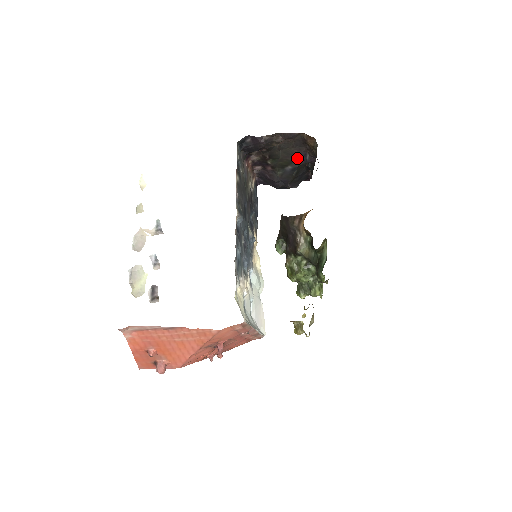
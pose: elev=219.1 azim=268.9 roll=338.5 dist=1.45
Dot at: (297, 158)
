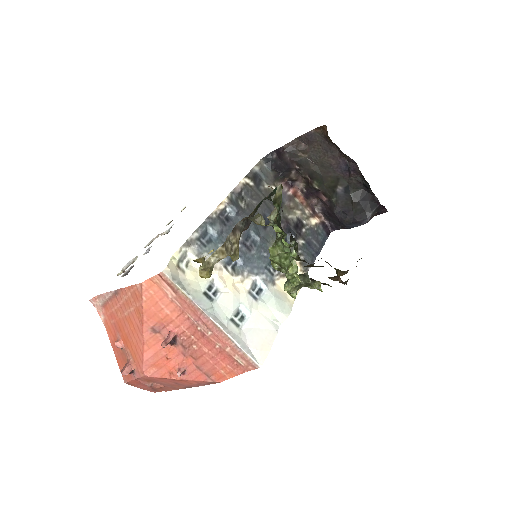
Dot at: (340, 171)
